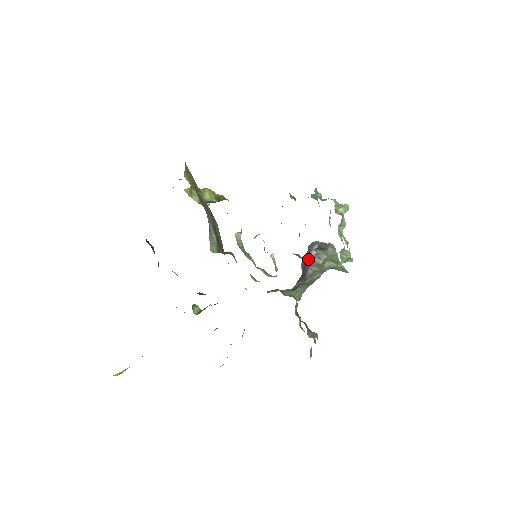
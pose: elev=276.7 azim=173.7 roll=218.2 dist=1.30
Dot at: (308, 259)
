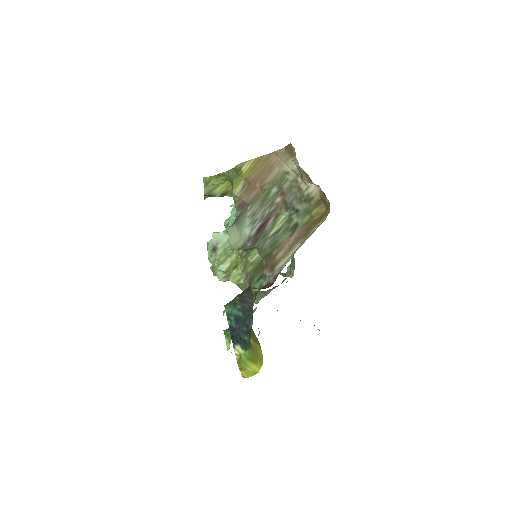
Dot at: occluded
